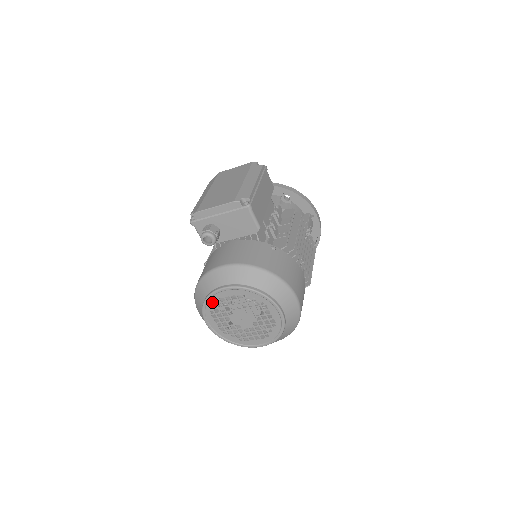
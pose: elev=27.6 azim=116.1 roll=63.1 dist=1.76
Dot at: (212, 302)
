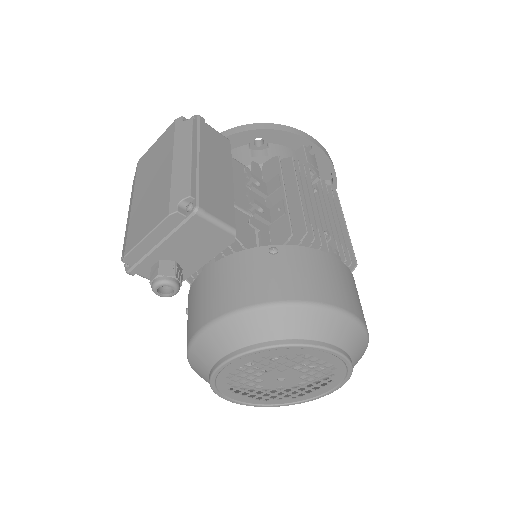
Dot at: (222, 381)
